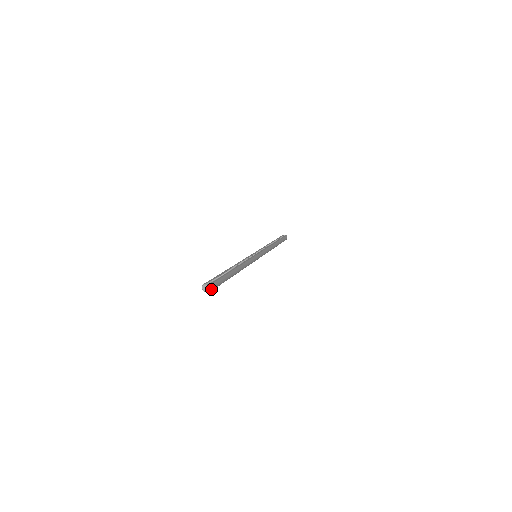
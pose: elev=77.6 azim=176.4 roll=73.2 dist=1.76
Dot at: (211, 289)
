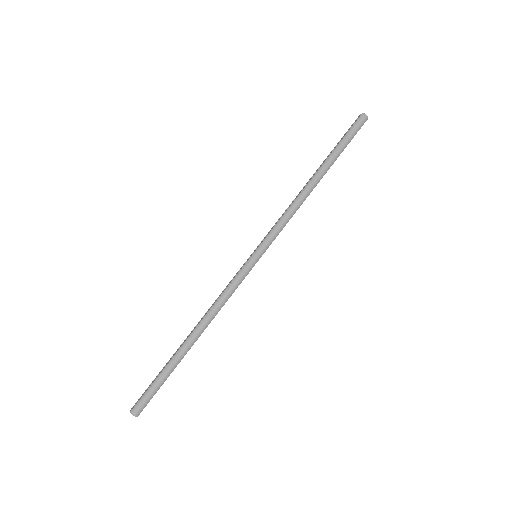
Dot at: (134, 415)
